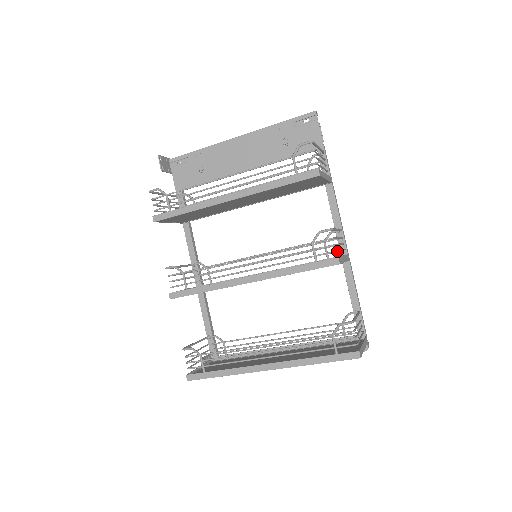
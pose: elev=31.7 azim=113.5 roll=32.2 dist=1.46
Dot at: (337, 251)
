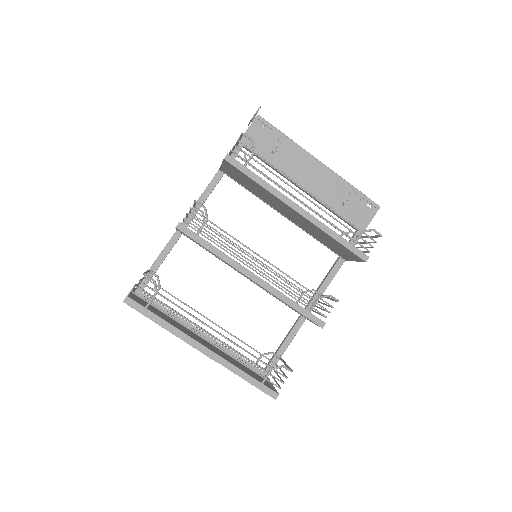
Dot at: occluded
